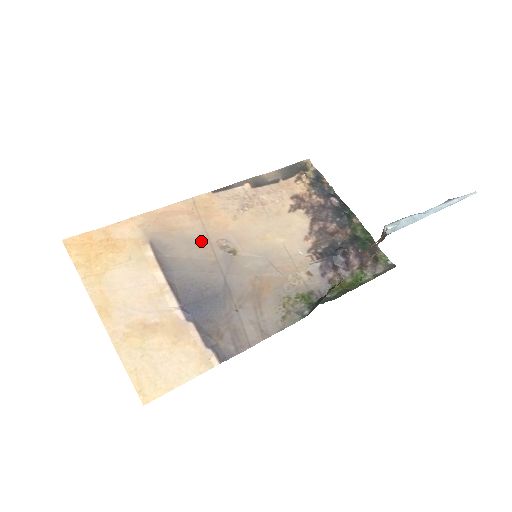
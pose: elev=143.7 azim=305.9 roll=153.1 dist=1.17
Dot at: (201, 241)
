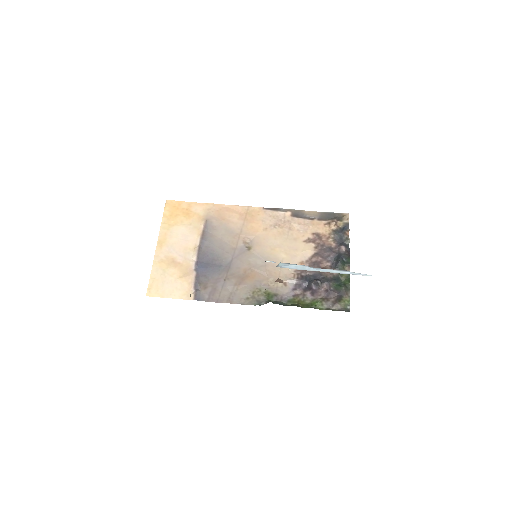
Dot at: (235, 233)
